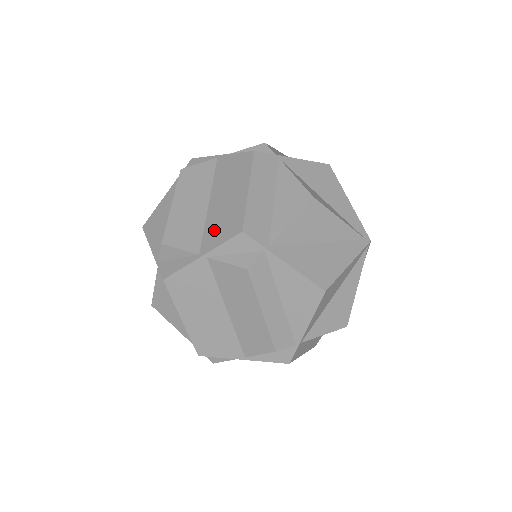
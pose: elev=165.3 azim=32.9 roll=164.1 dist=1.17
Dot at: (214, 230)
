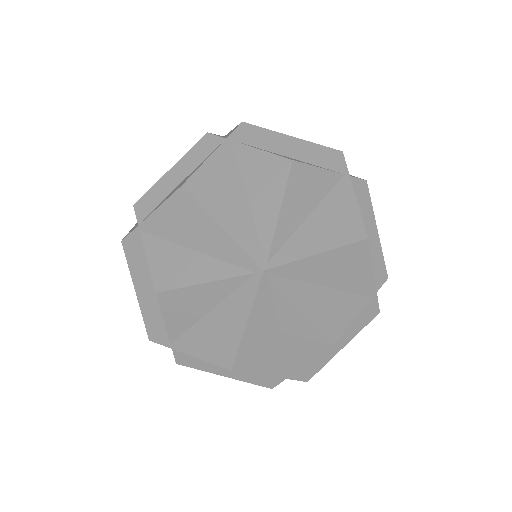
Dot at: occluded
